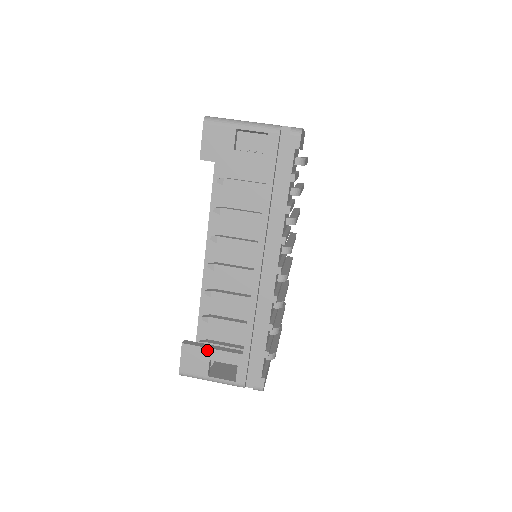
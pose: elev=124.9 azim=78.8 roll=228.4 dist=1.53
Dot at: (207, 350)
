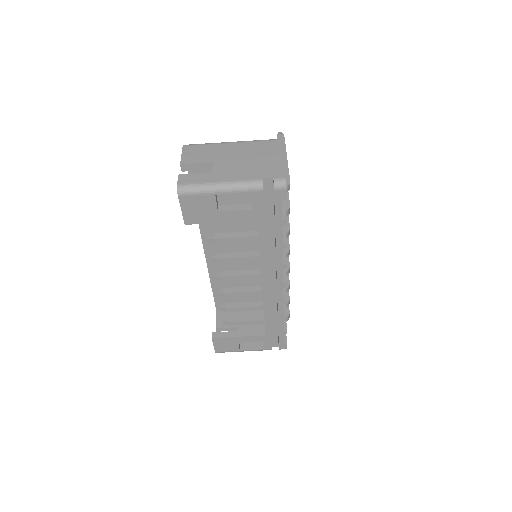
Dot at: (234, 338)
